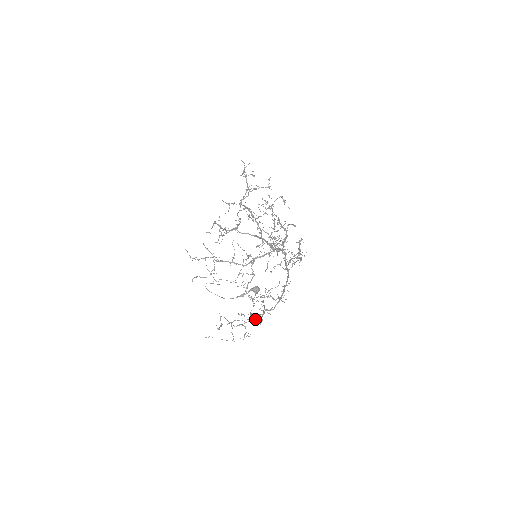
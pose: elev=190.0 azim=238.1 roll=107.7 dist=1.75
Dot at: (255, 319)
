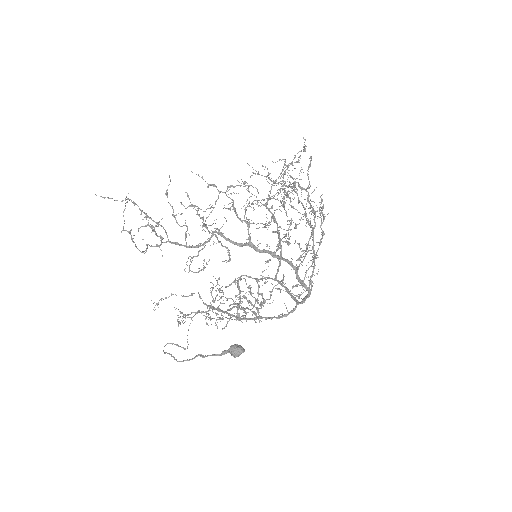
Dot at: (188, 247)
